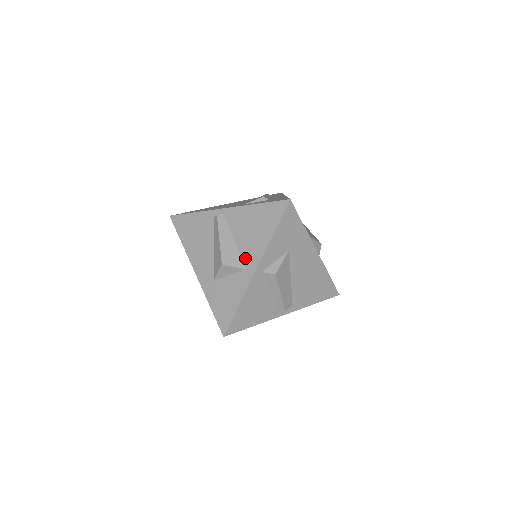
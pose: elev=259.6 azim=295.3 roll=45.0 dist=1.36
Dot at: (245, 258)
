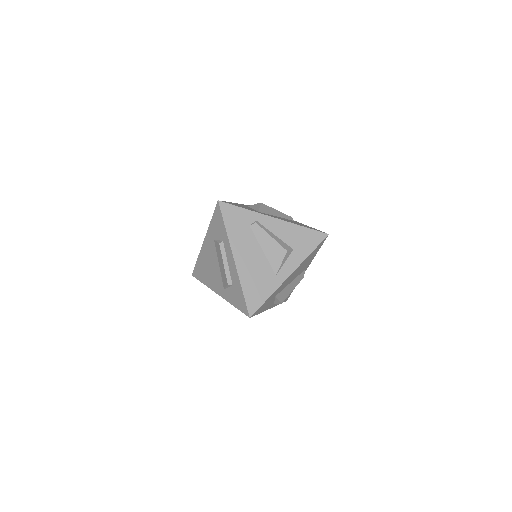
Dot at: occluded
